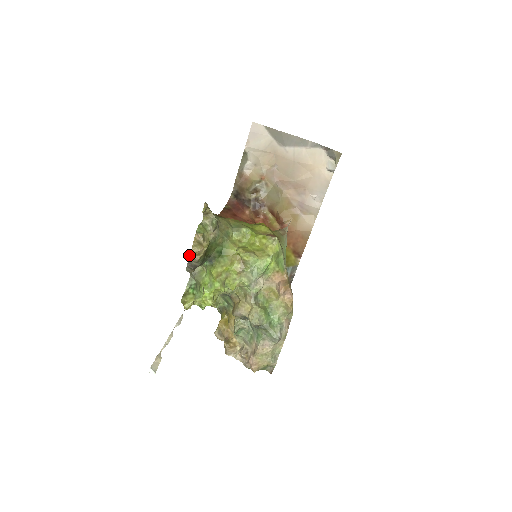
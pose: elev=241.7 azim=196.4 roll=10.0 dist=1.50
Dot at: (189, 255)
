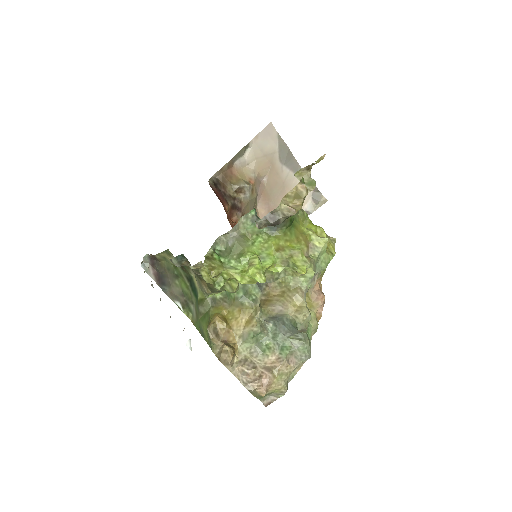
Dot at: (280, 203)
